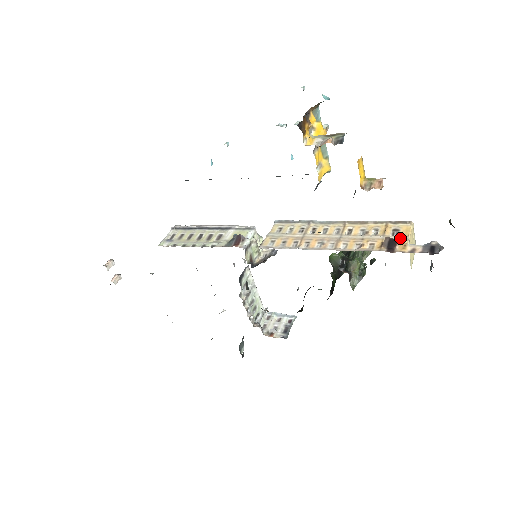
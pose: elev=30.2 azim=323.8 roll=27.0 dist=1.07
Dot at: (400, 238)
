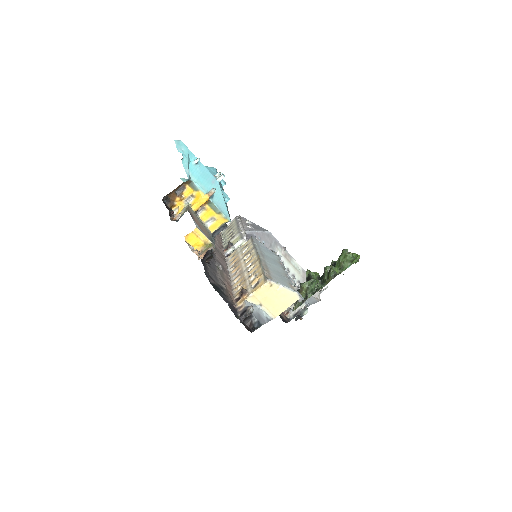
Dot at: (249, 292)
